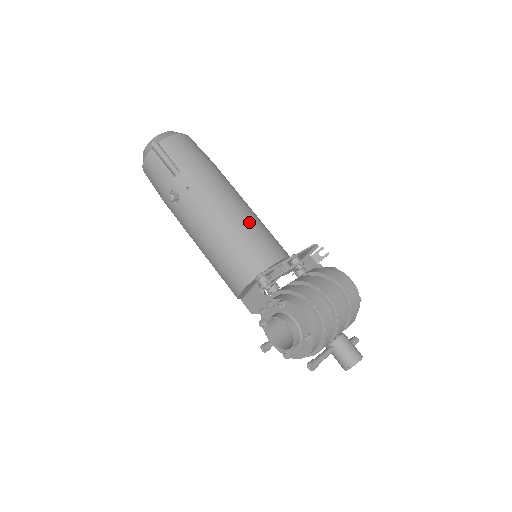
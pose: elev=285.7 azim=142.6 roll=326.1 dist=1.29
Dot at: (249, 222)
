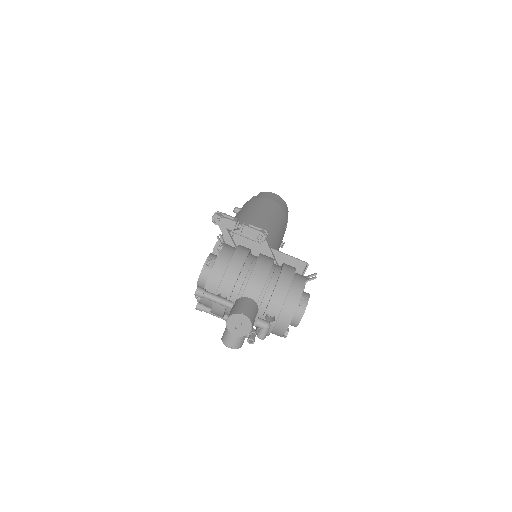
Dot at: (260, 218)
